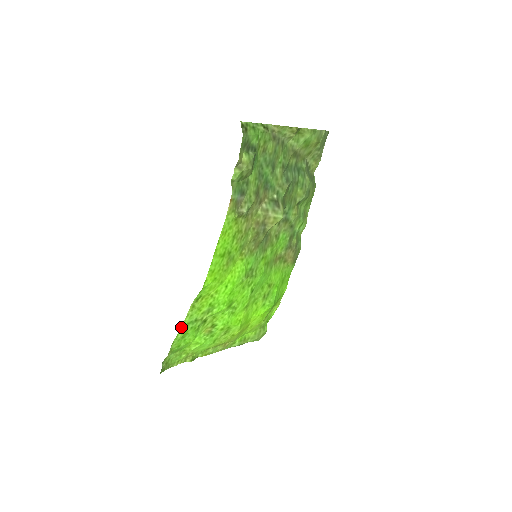
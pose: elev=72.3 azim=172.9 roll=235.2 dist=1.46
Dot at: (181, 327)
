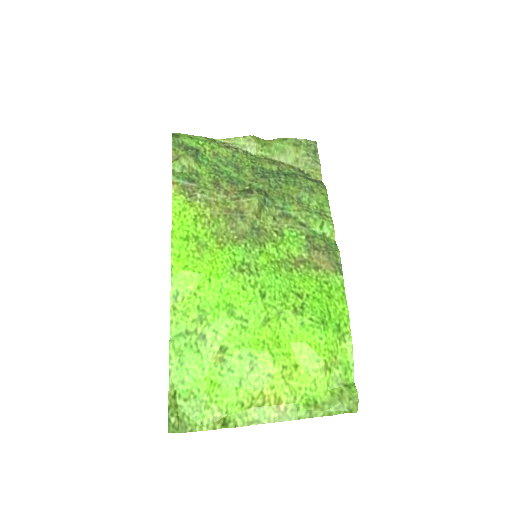
Dot at: (170, 342)
